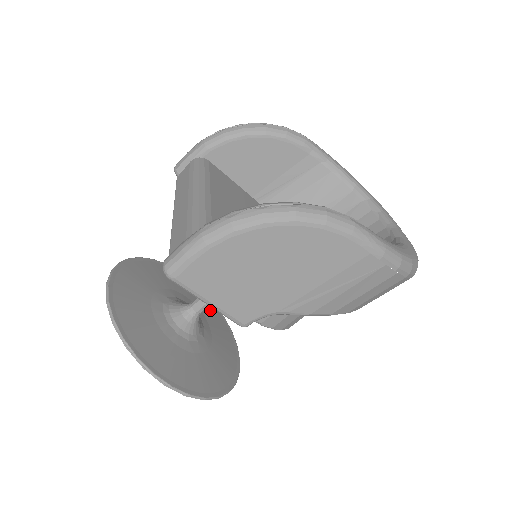
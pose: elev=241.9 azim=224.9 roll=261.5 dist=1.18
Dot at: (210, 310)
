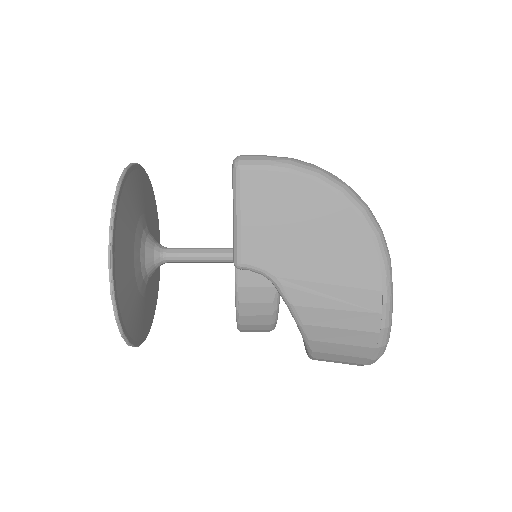
Dot at: (156, 282)
